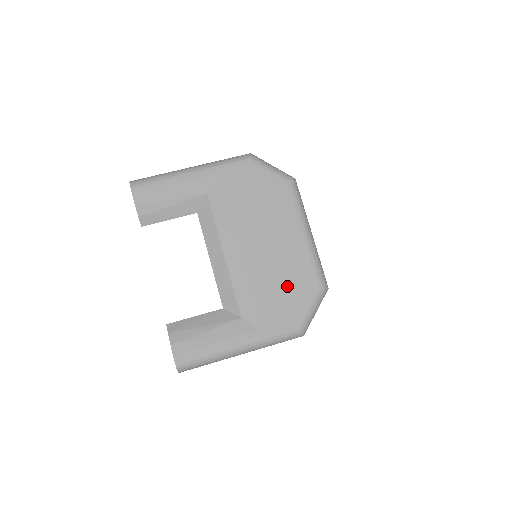
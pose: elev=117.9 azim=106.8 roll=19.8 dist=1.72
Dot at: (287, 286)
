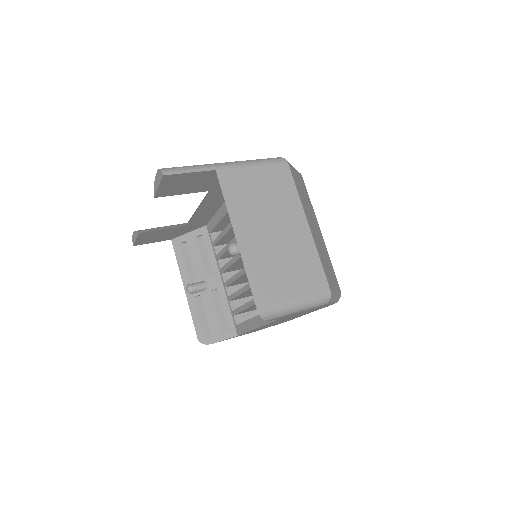
Dot at: occluded
